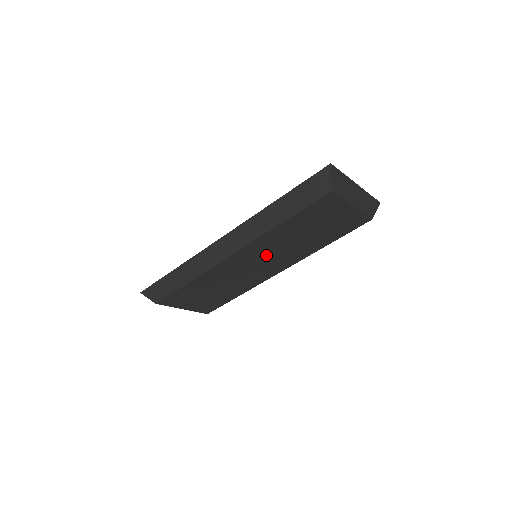
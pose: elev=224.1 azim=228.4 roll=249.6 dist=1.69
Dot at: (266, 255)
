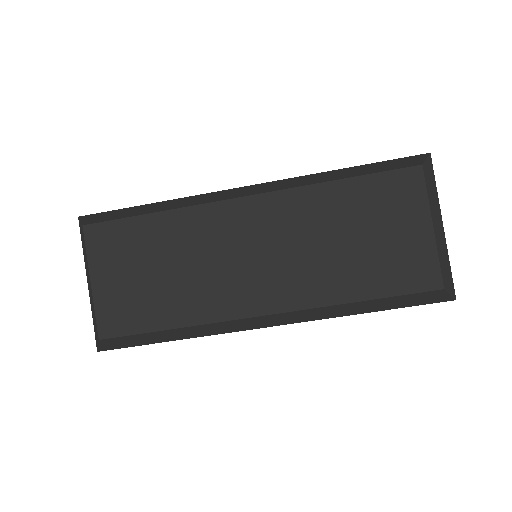
Dot at: (276, 243)
